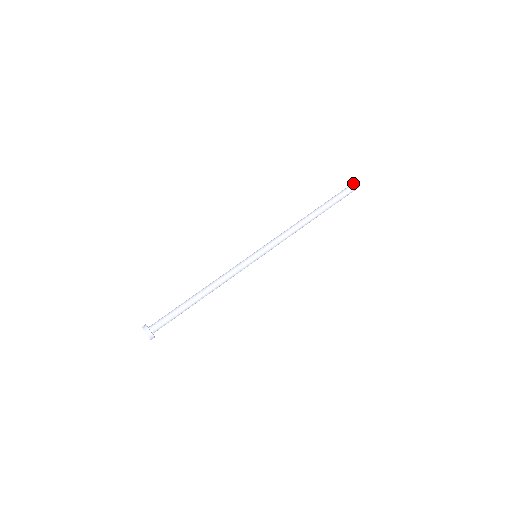
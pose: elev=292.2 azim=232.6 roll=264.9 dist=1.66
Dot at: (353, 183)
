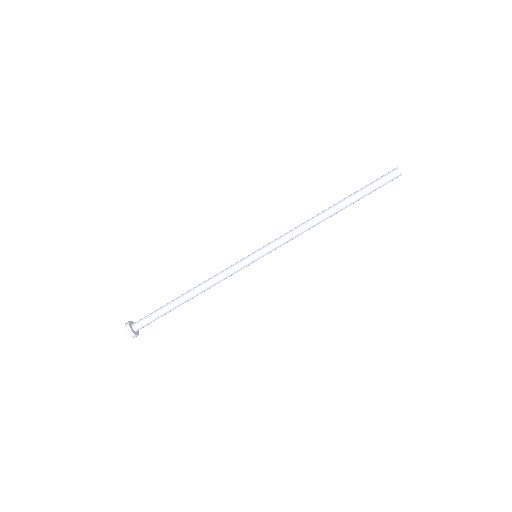
Dot at: (393, 171)
